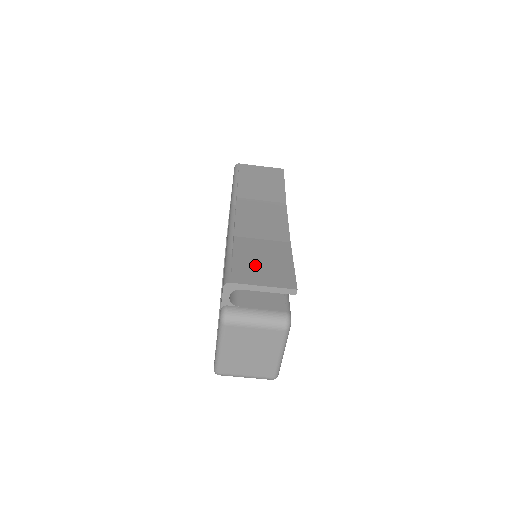
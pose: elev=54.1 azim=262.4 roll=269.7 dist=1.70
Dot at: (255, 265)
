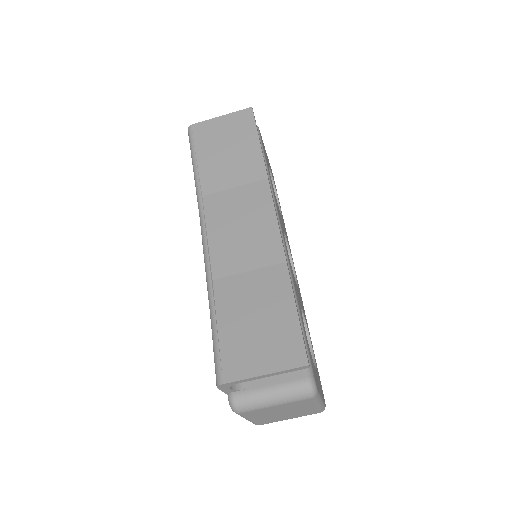
Dot at: (247, 333)
